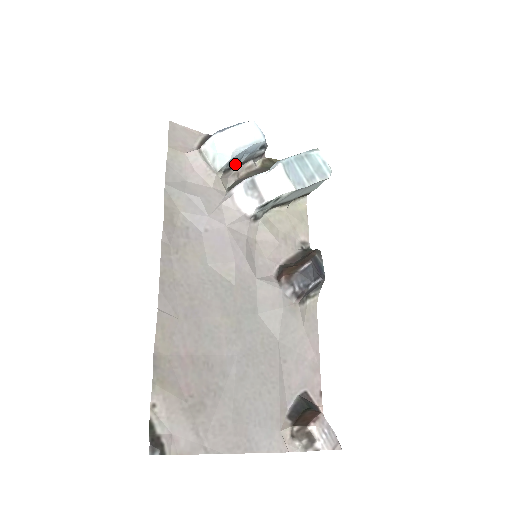
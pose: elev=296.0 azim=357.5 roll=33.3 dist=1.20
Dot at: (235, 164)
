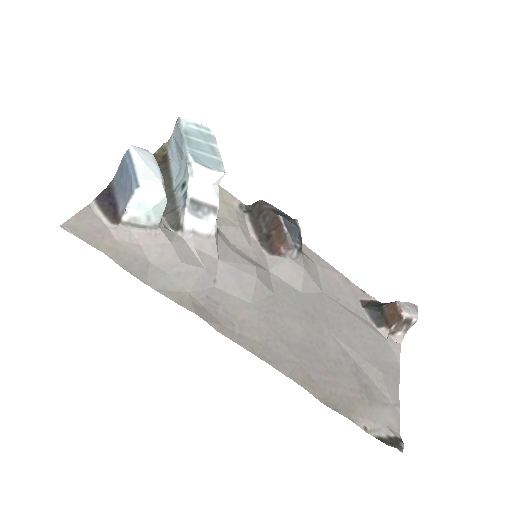
Dot at: occluded
